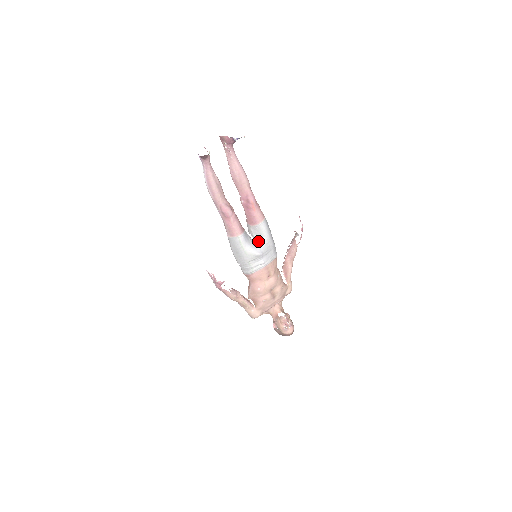
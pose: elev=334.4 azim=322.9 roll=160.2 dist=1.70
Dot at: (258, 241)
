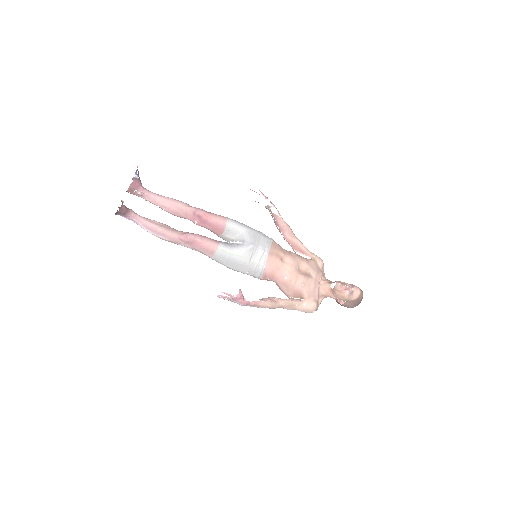
Dot at: (240, 239)
